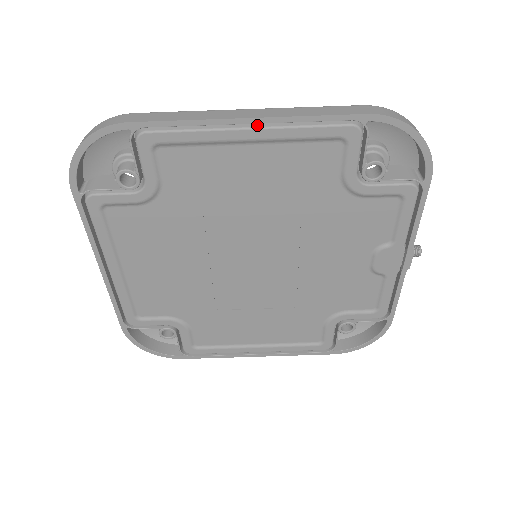
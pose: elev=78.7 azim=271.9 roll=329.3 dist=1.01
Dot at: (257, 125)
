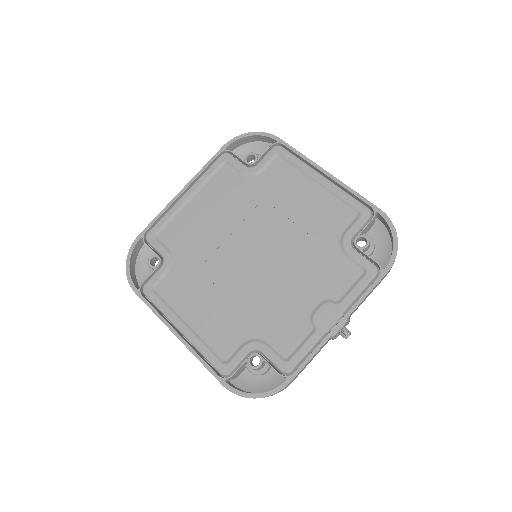
Dot at: (327, 179)
